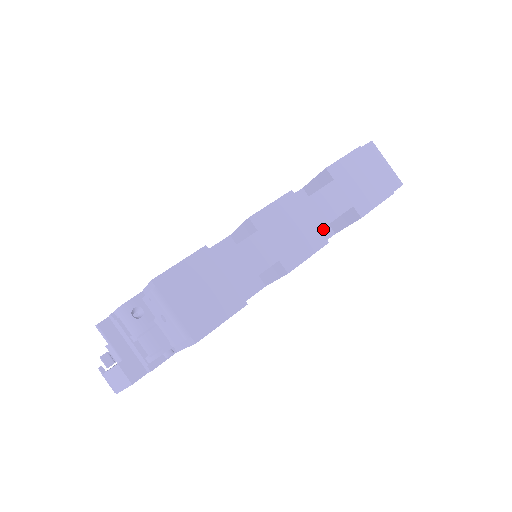
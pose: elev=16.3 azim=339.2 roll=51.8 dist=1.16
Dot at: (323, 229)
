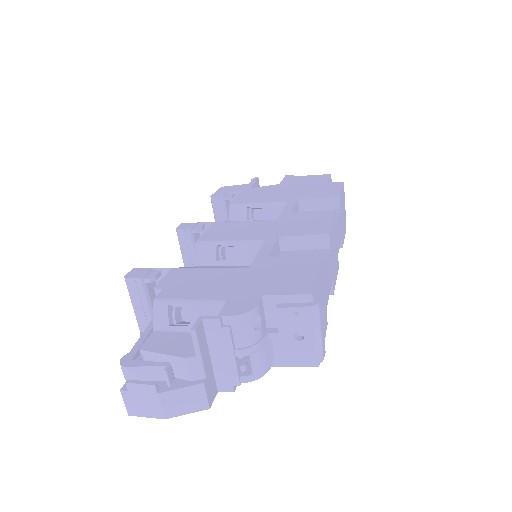
Dot at: occluded
